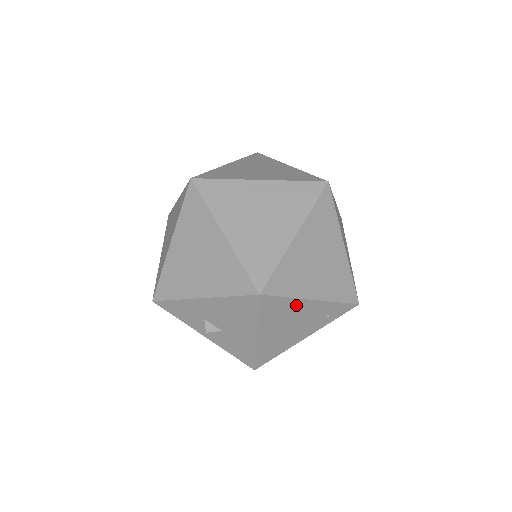
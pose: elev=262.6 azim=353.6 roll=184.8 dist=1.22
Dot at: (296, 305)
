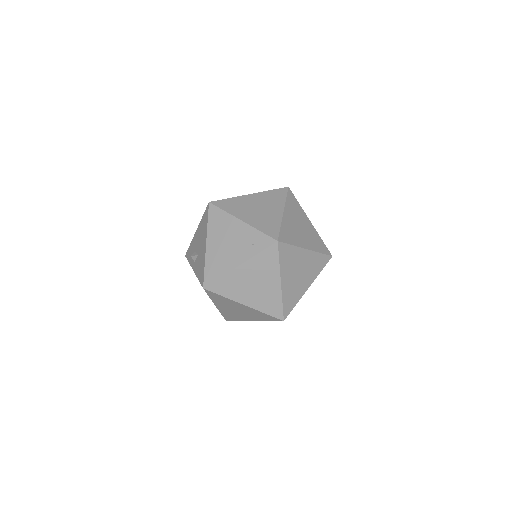
Dot at: (230, 222)
